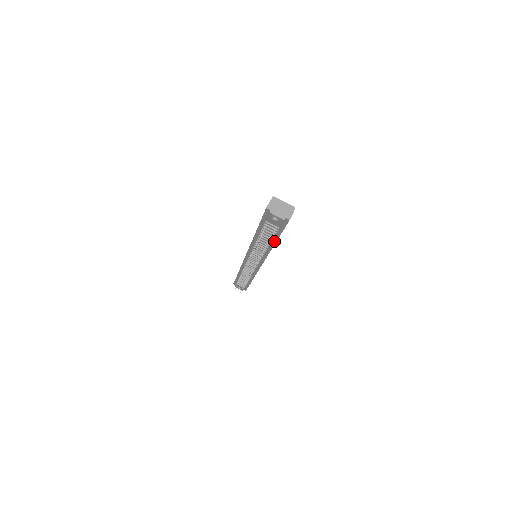
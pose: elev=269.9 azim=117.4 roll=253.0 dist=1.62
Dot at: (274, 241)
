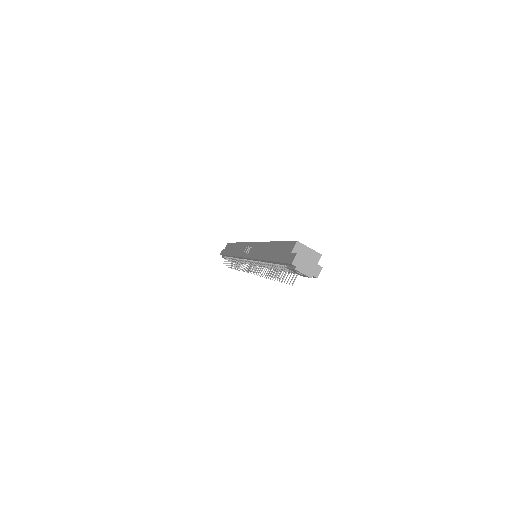
Dot at: occluded
